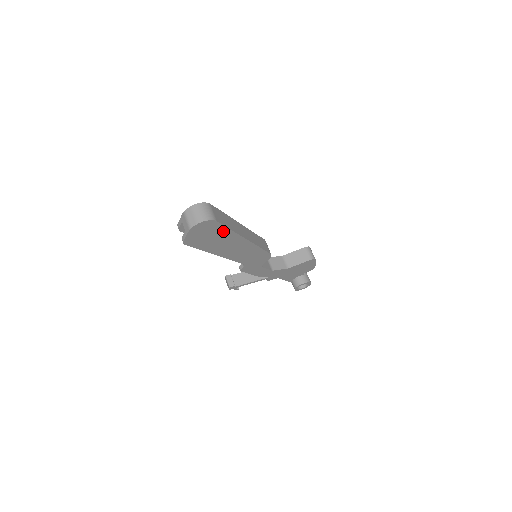
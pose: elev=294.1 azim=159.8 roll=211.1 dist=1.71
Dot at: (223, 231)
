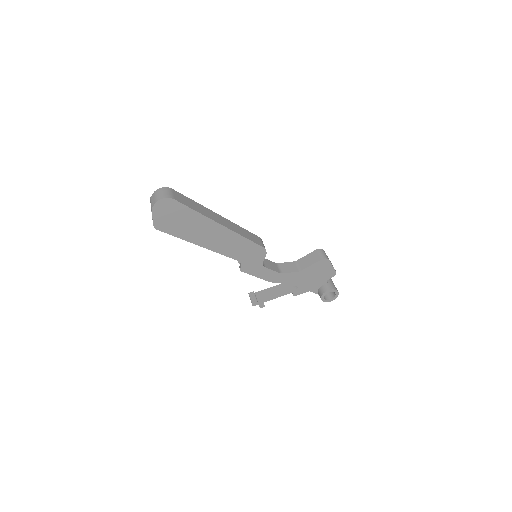
Dot at: (189, 213)
